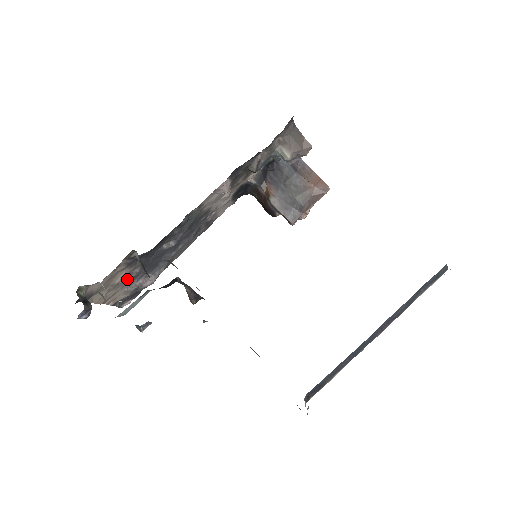
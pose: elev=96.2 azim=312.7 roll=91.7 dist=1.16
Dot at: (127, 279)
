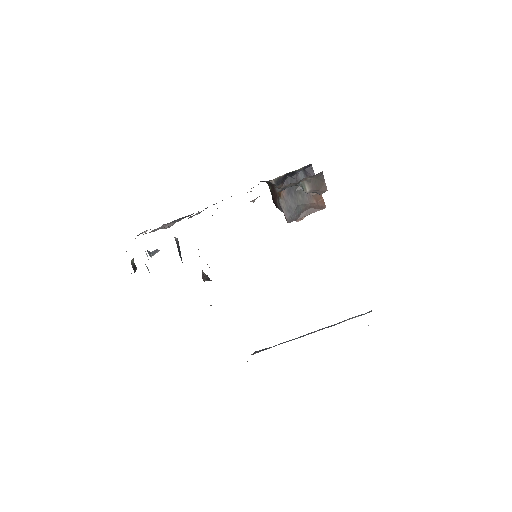
Dot at: occluded
